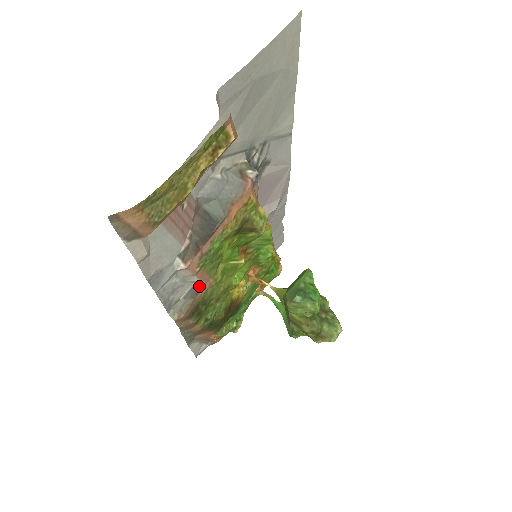
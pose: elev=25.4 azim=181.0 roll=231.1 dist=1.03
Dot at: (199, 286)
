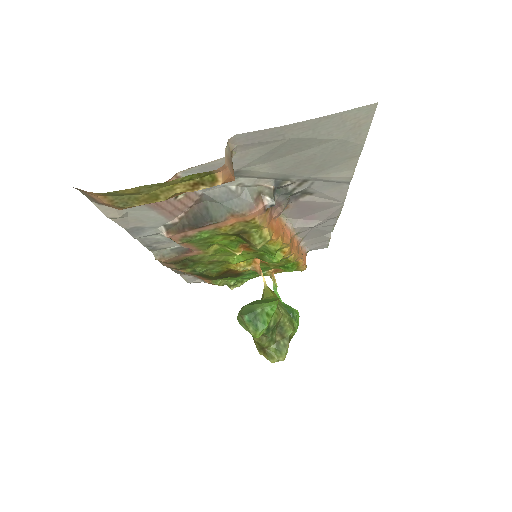
Dot at: (188, 249)
